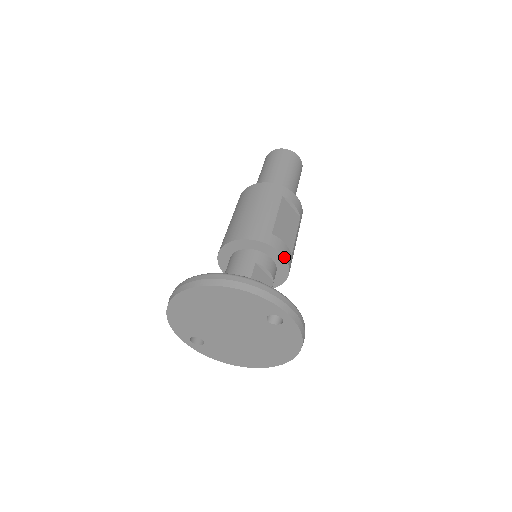
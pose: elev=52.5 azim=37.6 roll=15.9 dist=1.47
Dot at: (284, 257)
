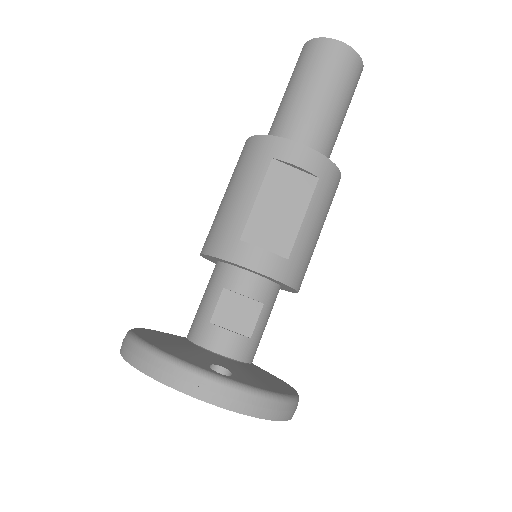
Dot at: (261, 274)
